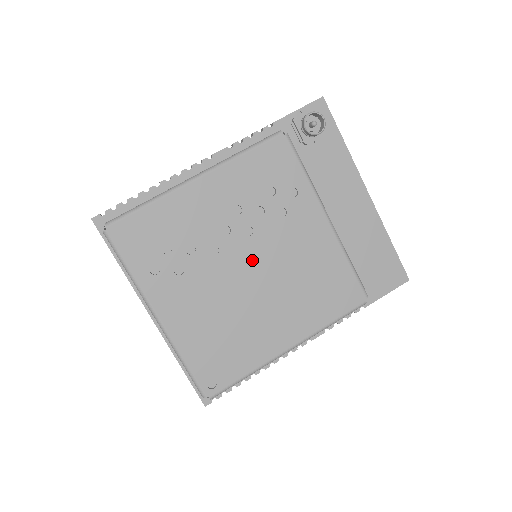
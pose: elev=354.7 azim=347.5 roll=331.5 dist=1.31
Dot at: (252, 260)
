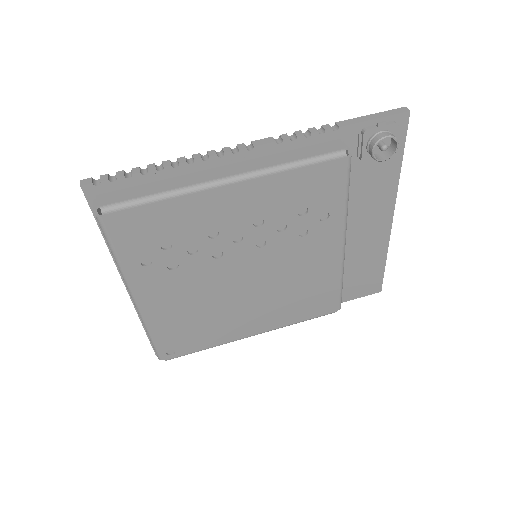
Dot at: (252, 268)
